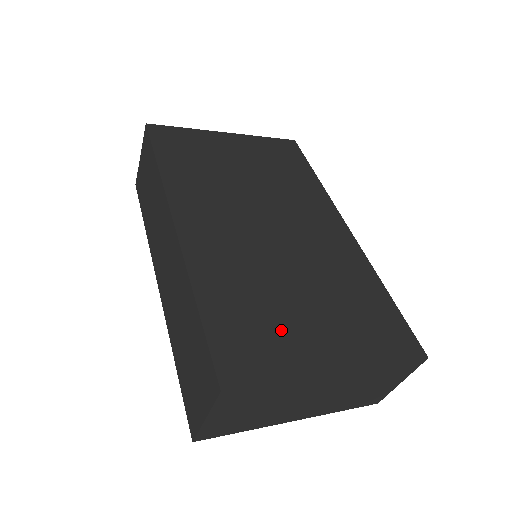
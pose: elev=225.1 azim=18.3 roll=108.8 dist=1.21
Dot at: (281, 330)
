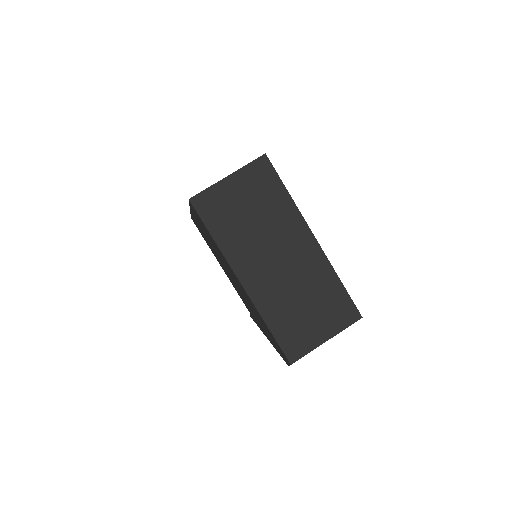
Dot at: occluded
